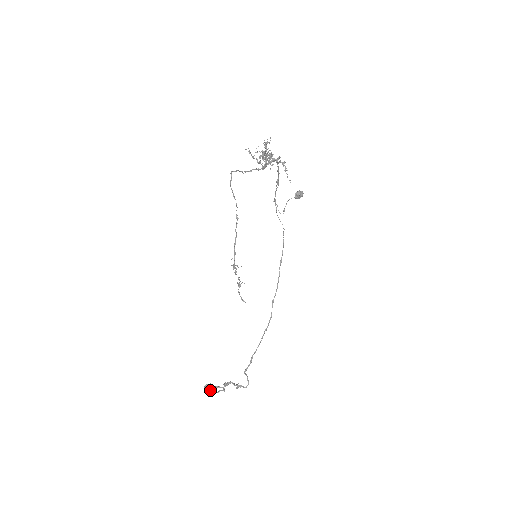
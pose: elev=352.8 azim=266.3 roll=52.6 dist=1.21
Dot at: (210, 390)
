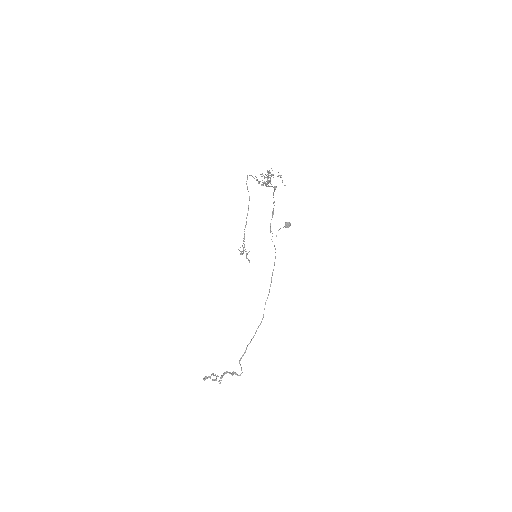
Dot at: (210, 376)
